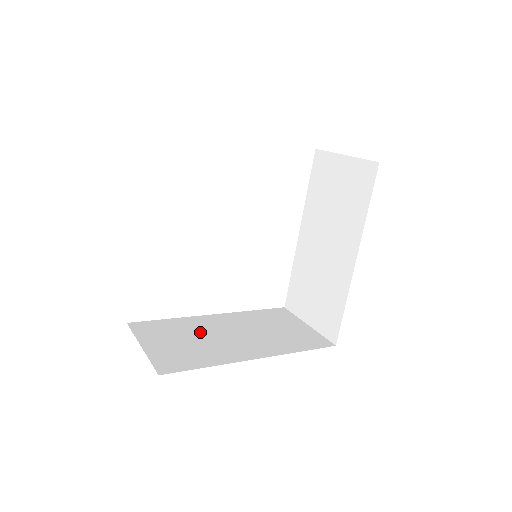
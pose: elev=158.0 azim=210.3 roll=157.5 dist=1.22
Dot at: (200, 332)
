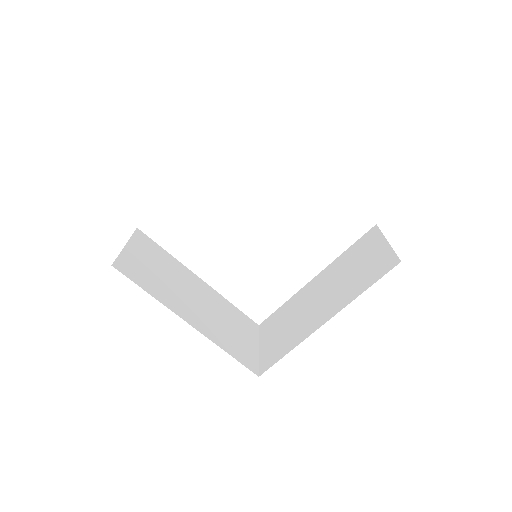
Dot at: (175, 276)
